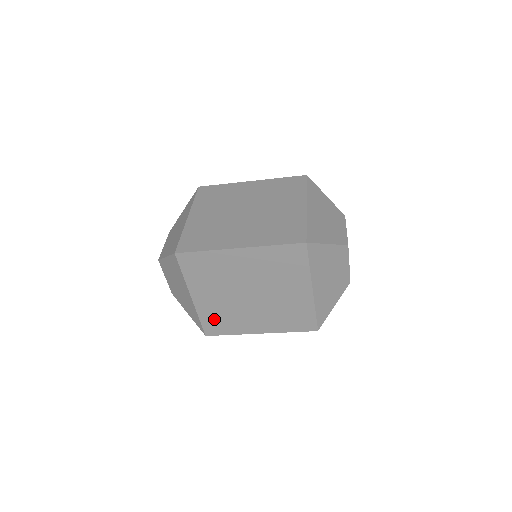
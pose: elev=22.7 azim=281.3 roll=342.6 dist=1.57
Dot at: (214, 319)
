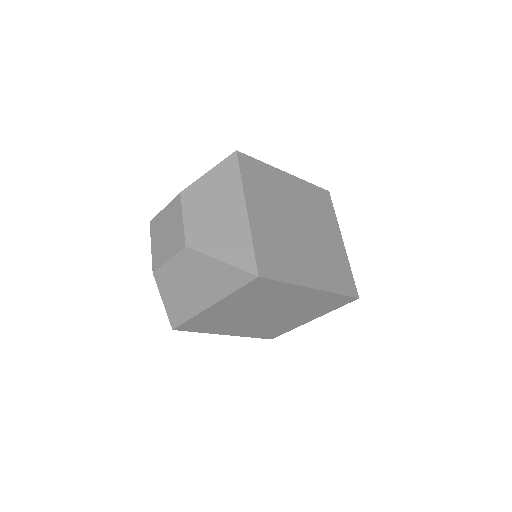
Dot at: (204, 321)
